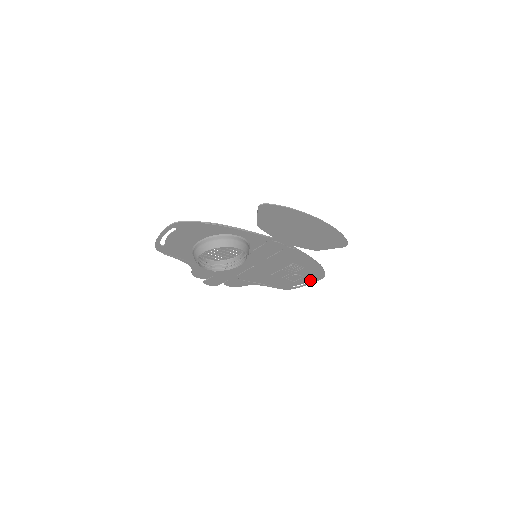
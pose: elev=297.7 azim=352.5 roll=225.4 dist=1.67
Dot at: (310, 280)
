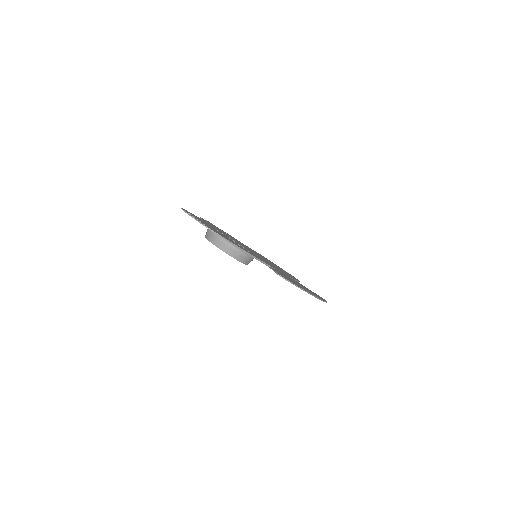
Dot at: occluded
